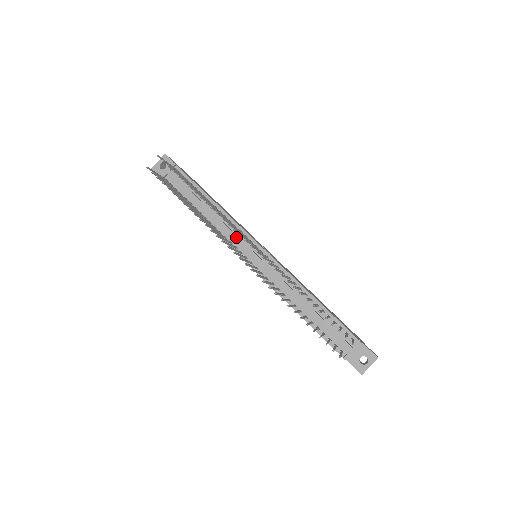
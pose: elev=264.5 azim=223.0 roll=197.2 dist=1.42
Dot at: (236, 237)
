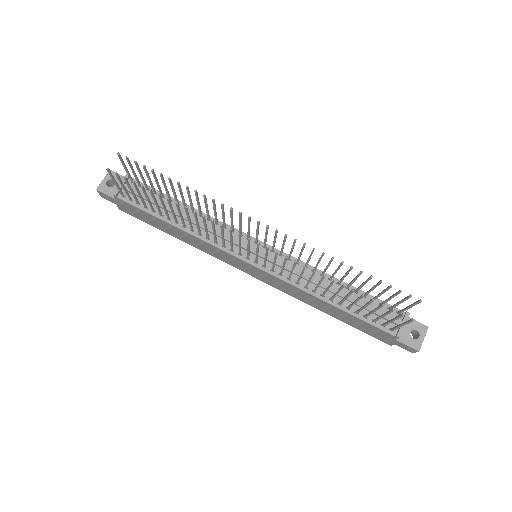
Dot at: (229, 237)
